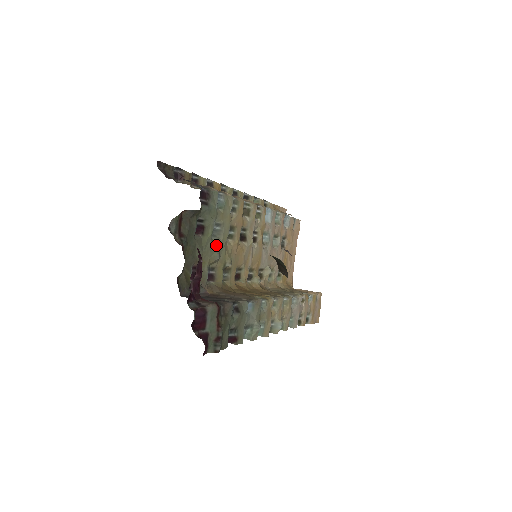
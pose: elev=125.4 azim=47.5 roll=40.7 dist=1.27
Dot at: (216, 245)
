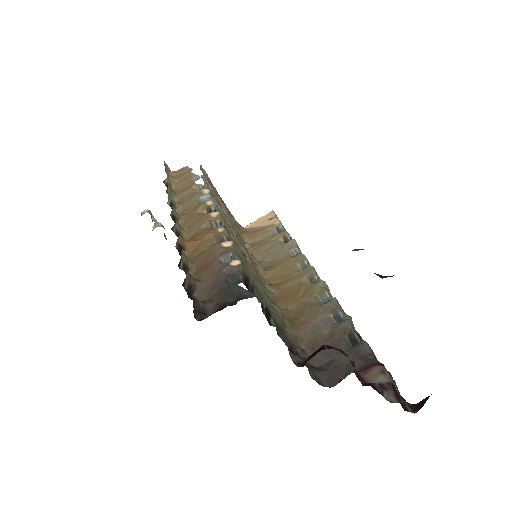
Dot at: (268, 302)
